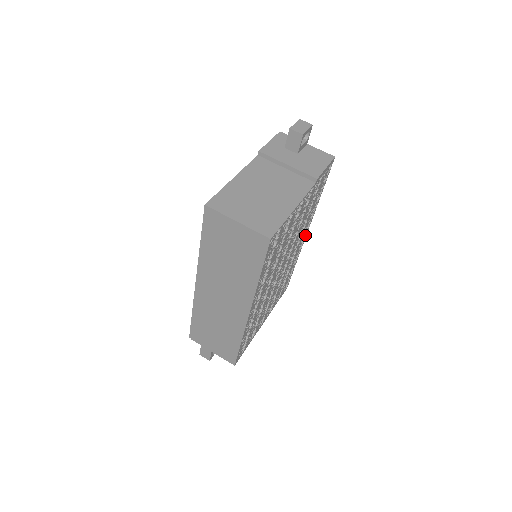
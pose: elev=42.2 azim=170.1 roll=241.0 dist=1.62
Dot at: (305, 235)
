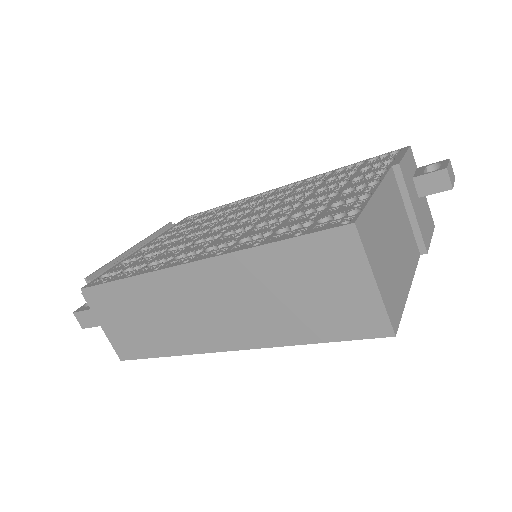
Dot at: occluded
